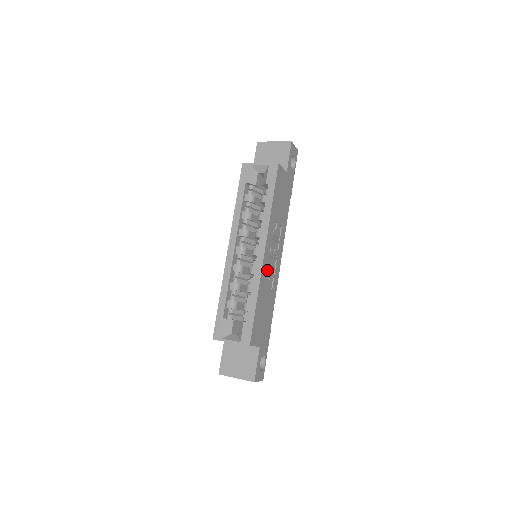
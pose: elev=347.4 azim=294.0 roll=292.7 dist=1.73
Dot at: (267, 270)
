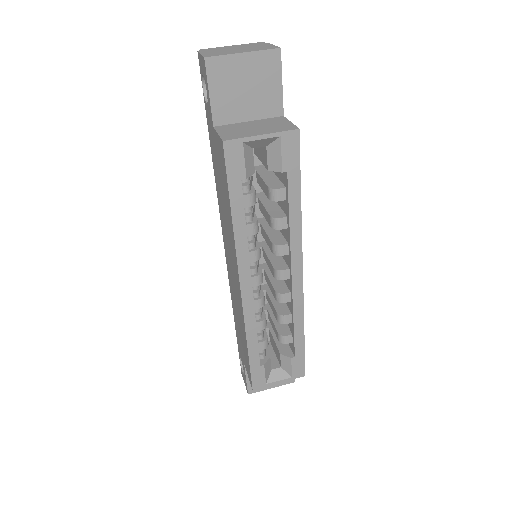
Dot at: occluded
